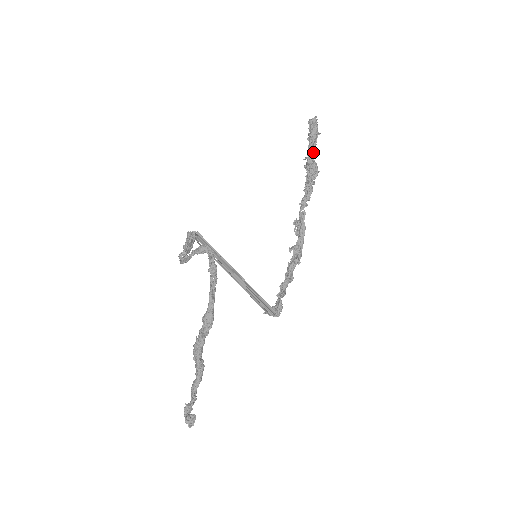
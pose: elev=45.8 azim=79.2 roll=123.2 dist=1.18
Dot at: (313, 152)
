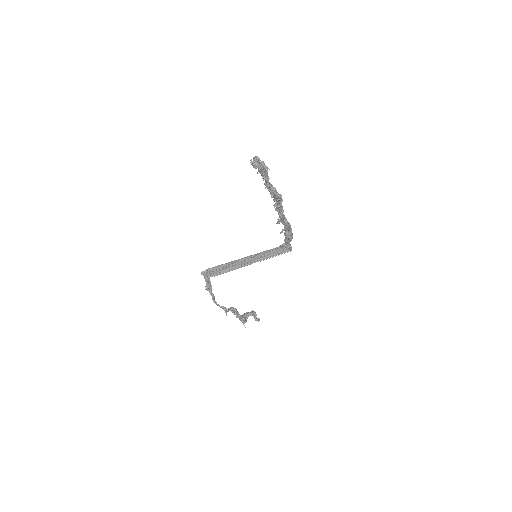
Dot at: (269, 183)
